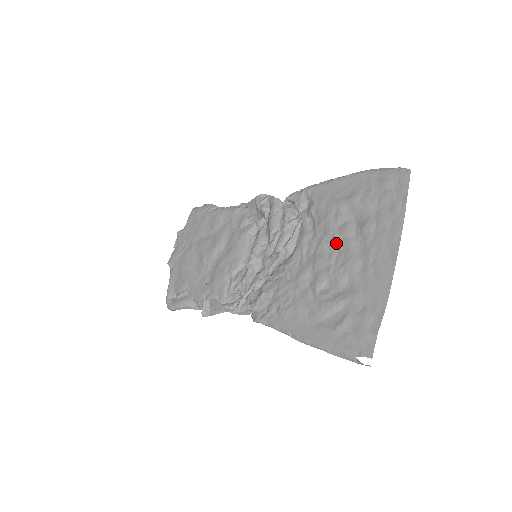
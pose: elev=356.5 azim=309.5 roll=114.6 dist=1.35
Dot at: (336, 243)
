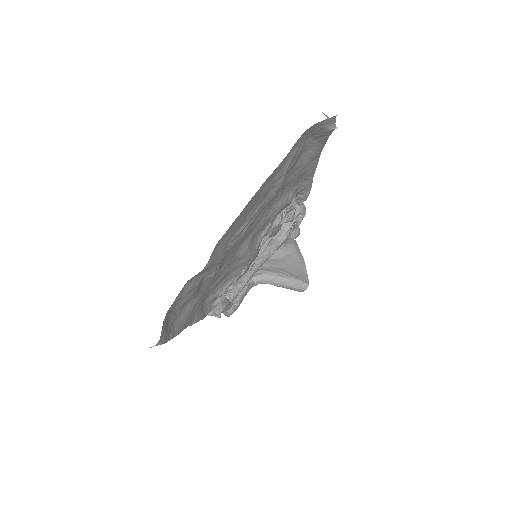
Dot at: (253, 221)
